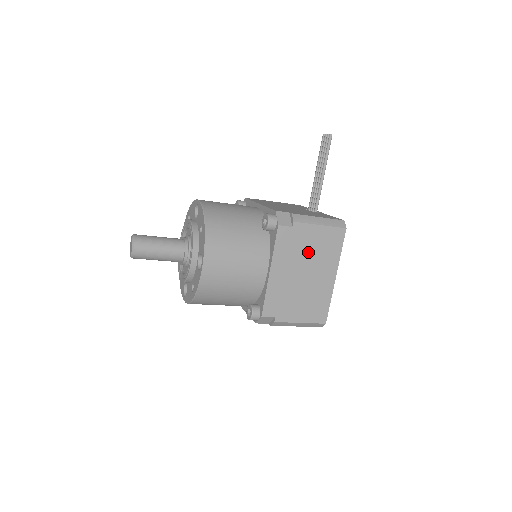
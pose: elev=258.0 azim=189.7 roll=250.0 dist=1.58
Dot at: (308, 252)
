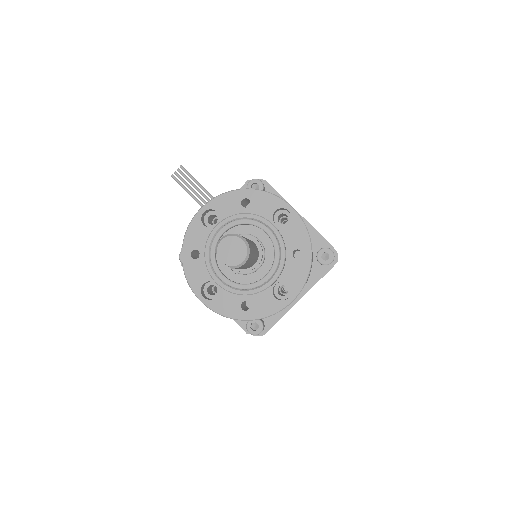
Dot at: occluded
